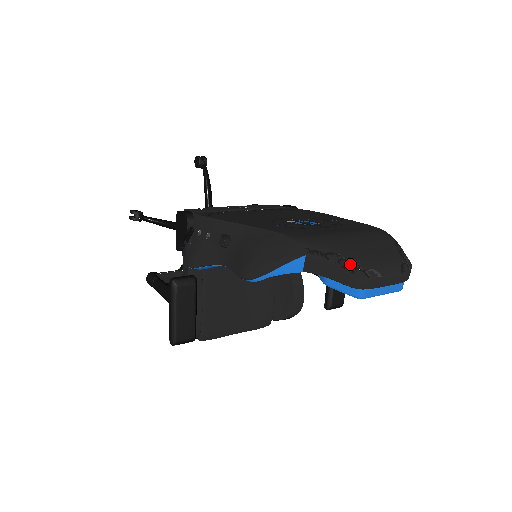
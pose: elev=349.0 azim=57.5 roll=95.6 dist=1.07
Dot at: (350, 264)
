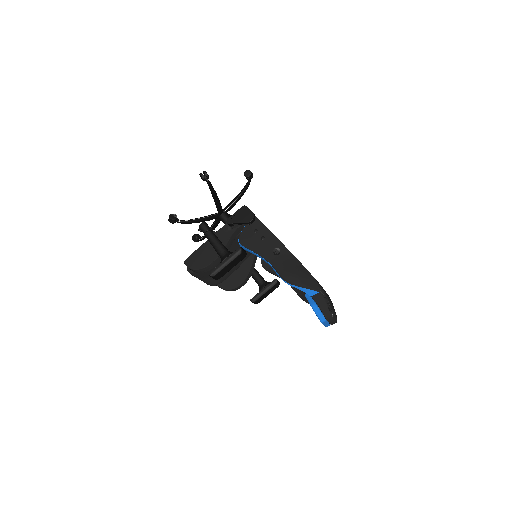
Dot at: (330, 308)
